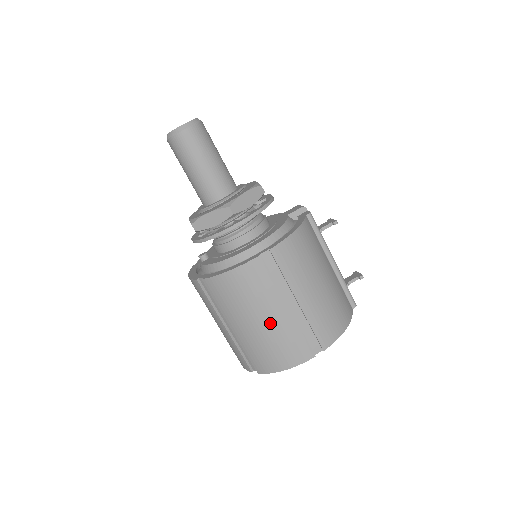
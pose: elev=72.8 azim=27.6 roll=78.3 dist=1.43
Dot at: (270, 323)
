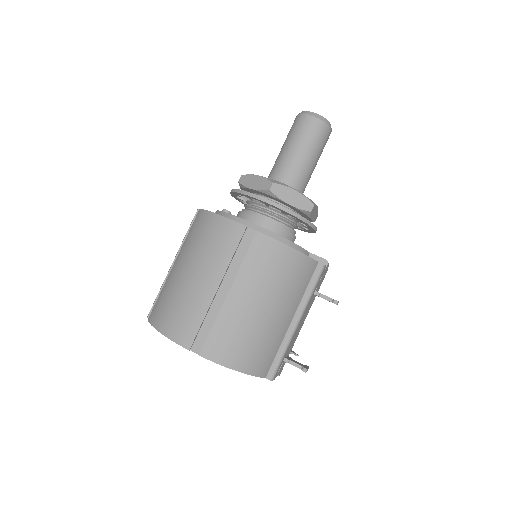
Dot at: (194, 283)
